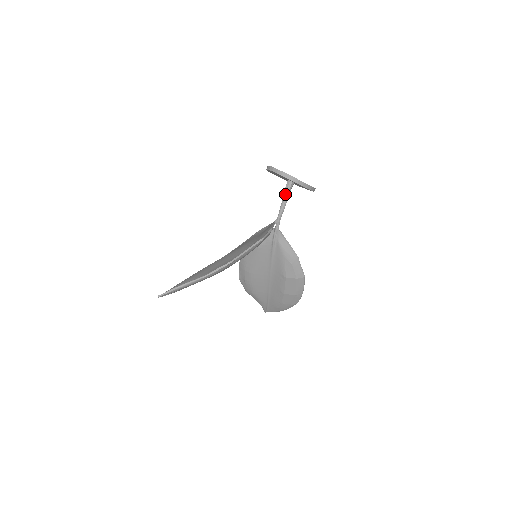
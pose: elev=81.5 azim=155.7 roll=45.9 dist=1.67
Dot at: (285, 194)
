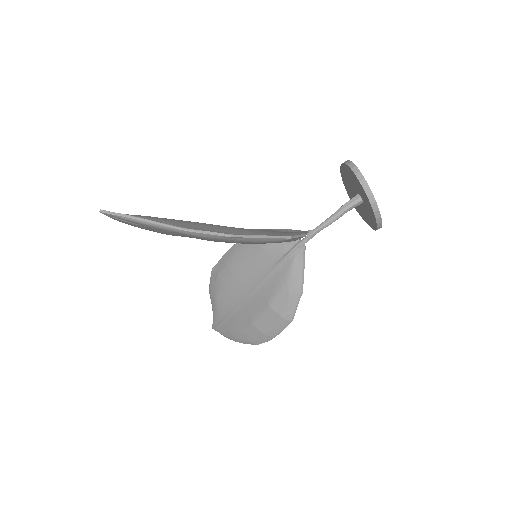
Dot at: (343, 208)
